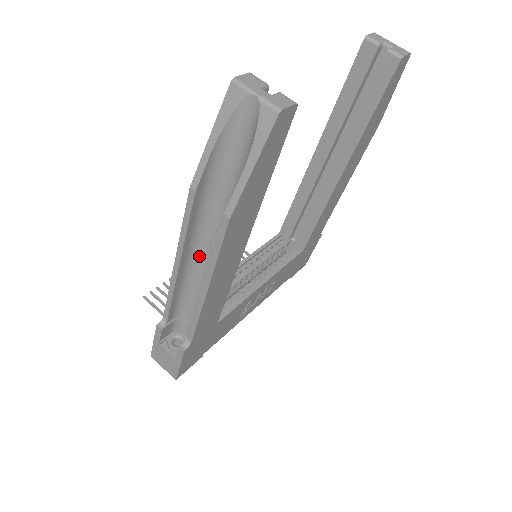
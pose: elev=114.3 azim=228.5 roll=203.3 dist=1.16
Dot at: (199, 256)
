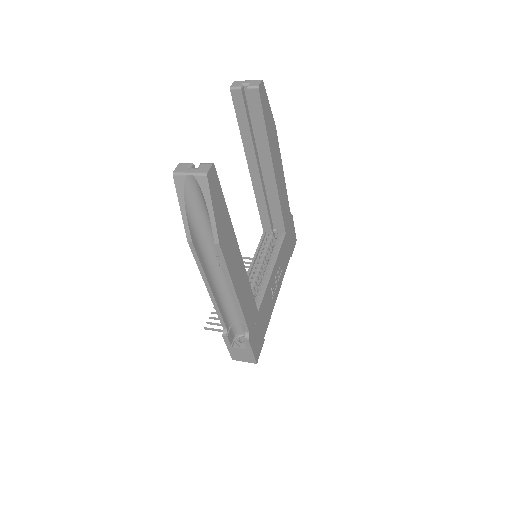
Dot at: (219, 277)
